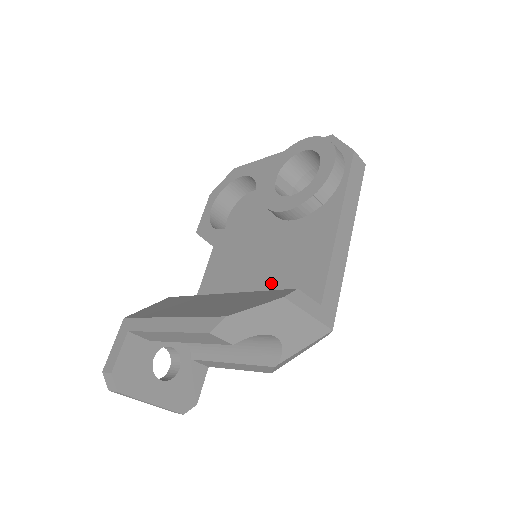
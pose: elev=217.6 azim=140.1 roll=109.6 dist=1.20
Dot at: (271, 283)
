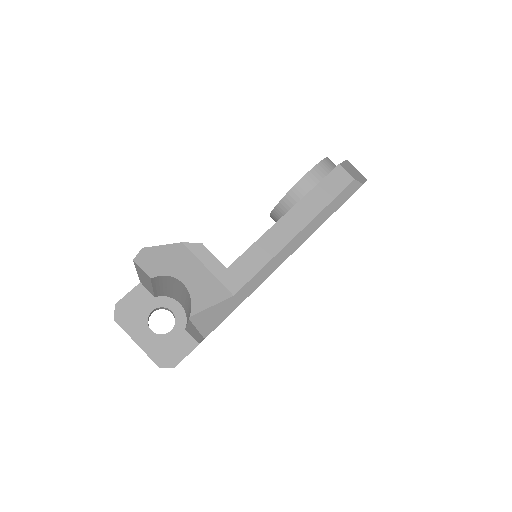
Dot at: occluded
